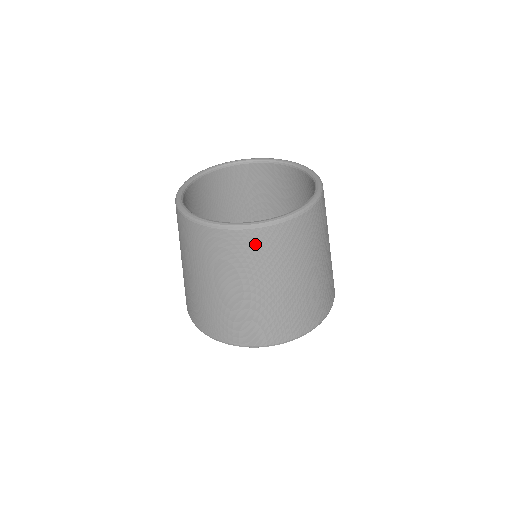
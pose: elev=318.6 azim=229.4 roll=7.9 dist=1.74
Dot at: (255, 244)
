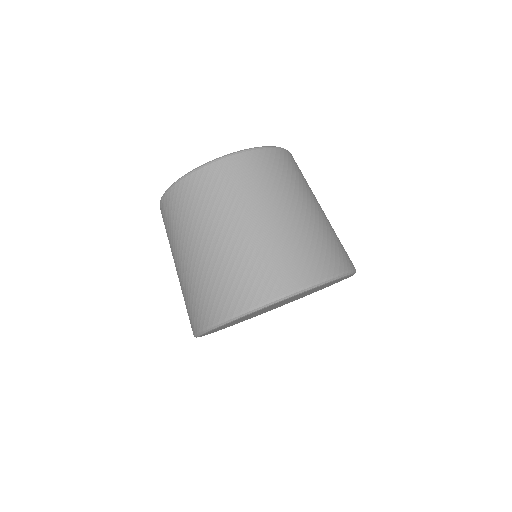
Dot at: (287, 162)
